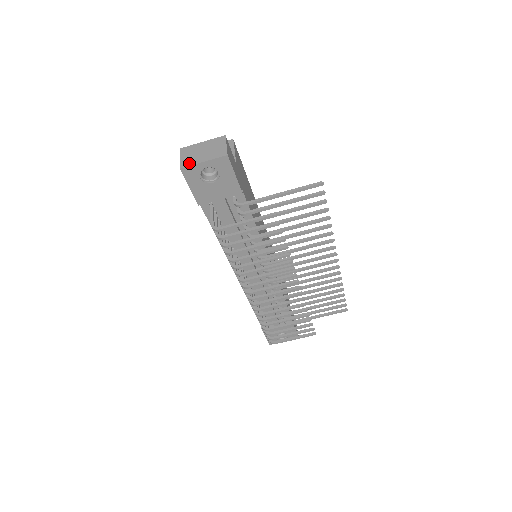
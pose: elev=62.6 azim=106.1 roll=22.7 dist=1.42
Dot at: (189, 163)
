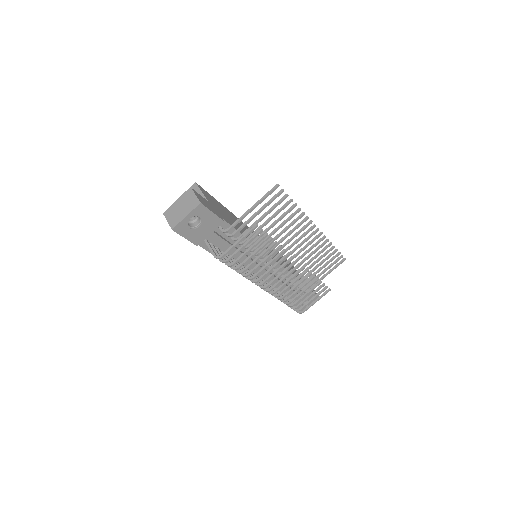
Dot at: (176, 222)
